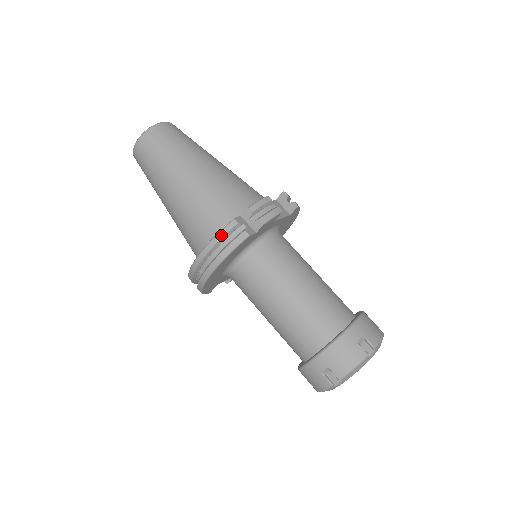
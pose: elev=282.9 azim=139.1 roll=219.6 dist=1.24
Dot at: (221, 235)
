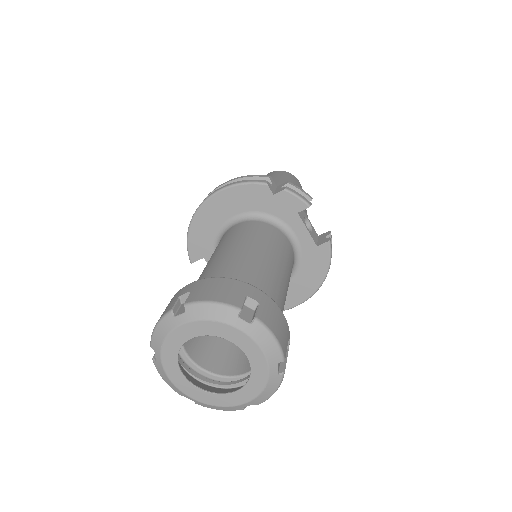
Dot at: (249, 176)
